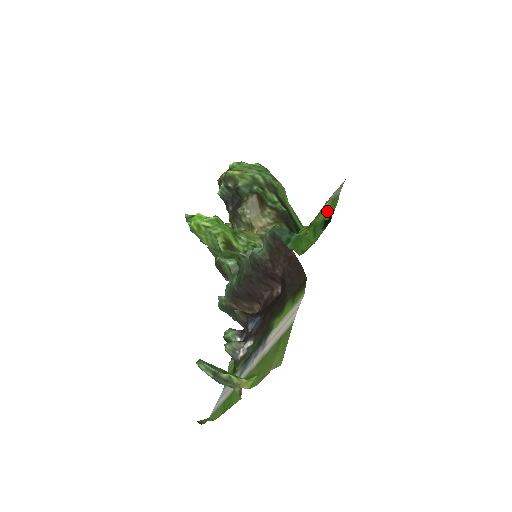
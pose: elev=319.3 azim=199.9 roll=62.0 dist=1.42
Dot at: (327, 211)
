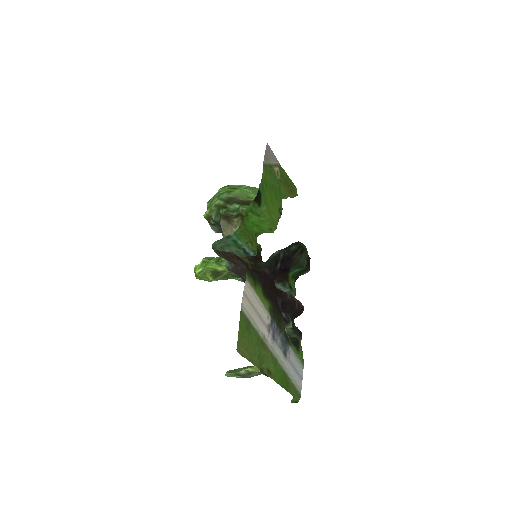
Dot at: (276, 178)
